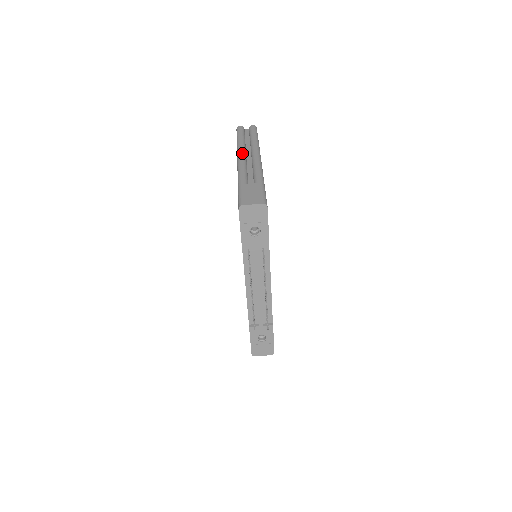
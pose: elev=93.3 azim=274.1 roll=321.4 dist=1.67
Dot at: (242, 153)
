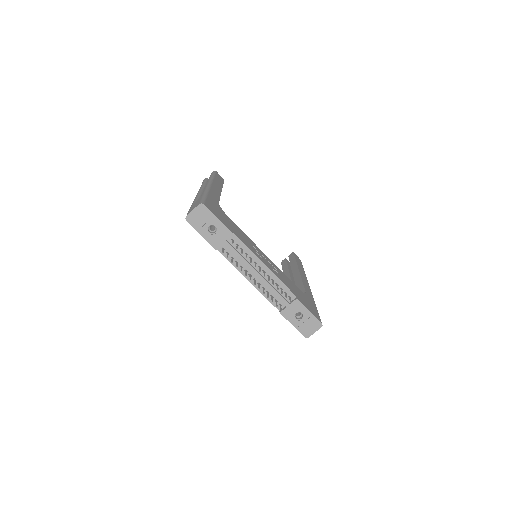
Dot at: (199, 191)
